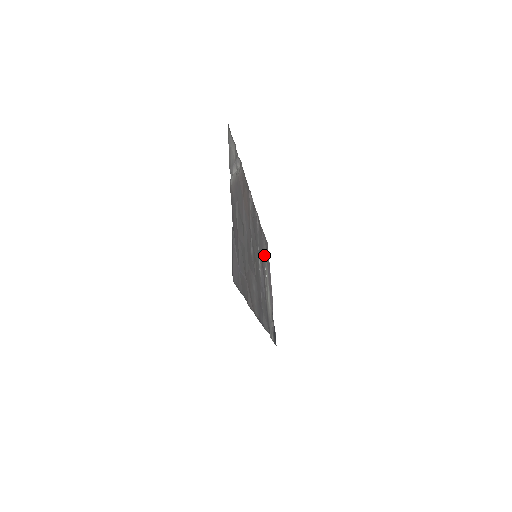
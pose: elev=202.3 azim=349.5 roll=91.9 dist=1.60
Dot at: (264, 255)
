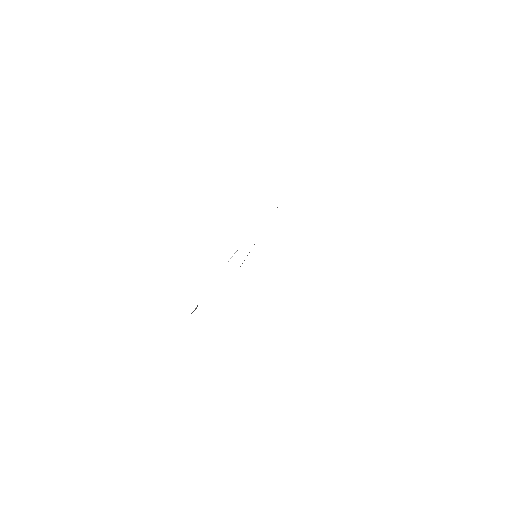
Dot at: occluded
